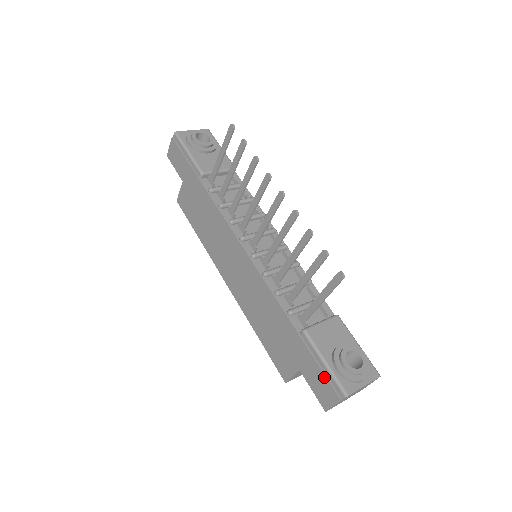
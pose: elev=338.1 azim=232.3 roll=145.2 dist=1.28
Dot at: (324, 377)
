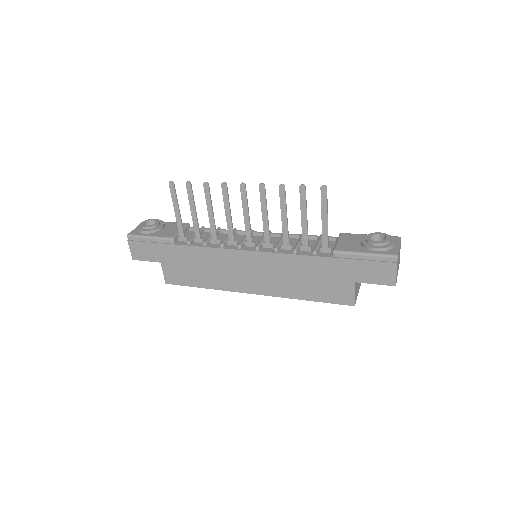
Dot at: (373, 263)
